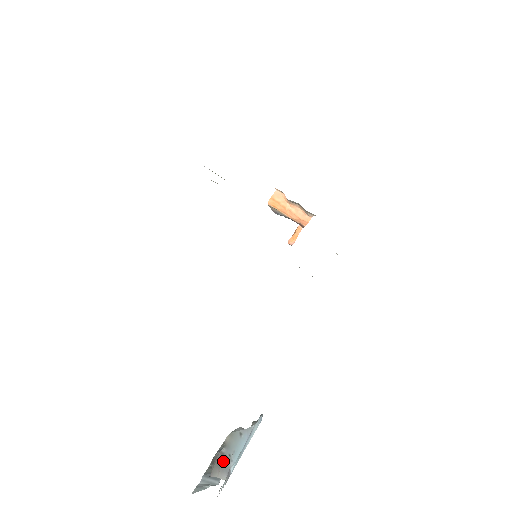
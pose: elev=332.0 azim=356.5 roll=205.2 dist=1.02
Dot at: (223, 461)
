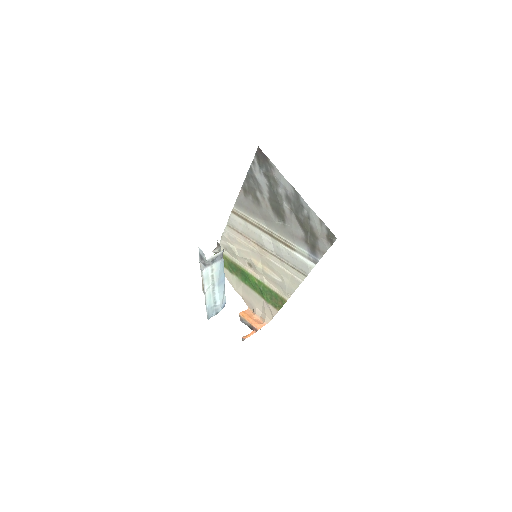
Dot at: occluded
